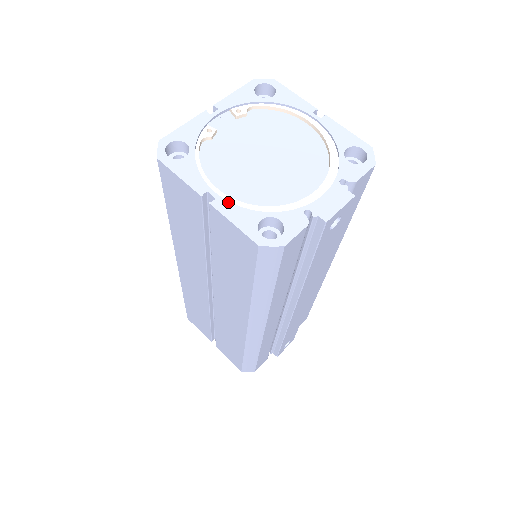
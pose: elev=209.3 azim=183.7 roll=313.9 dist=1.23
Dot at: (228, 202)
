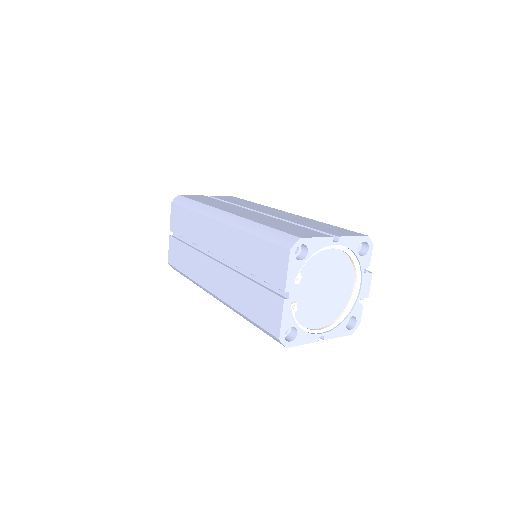
Dot at: (330, 332)
